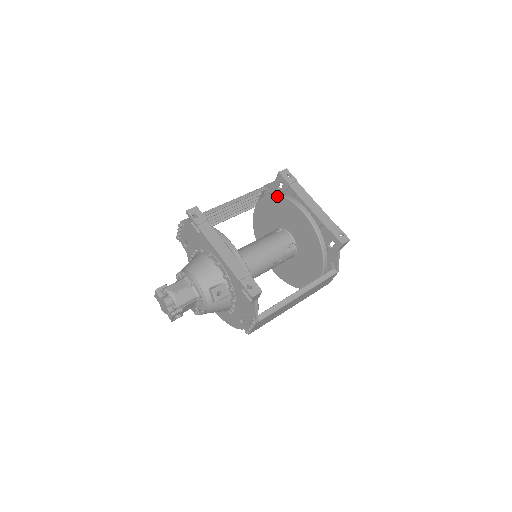
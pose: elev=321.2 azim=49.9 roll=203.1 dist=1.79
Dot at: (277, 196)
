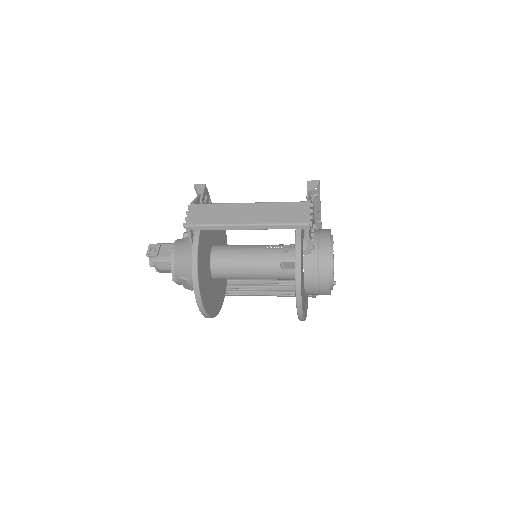
Dot at: occluded
